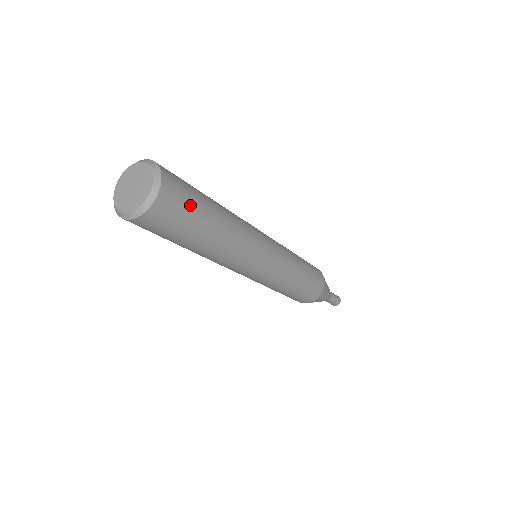
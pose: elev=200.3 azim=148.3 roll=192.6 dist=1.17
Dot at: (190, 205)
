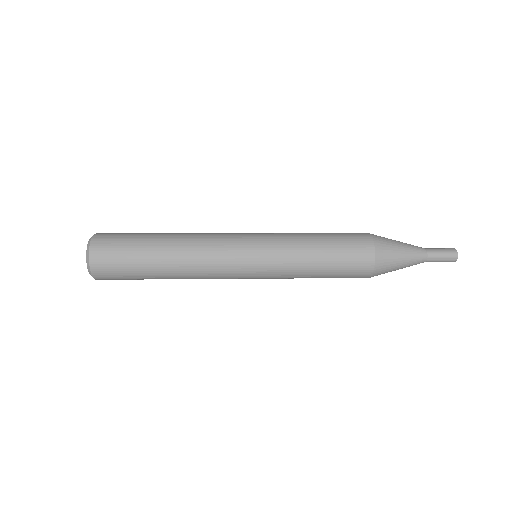
Dot at: (124, 271)
